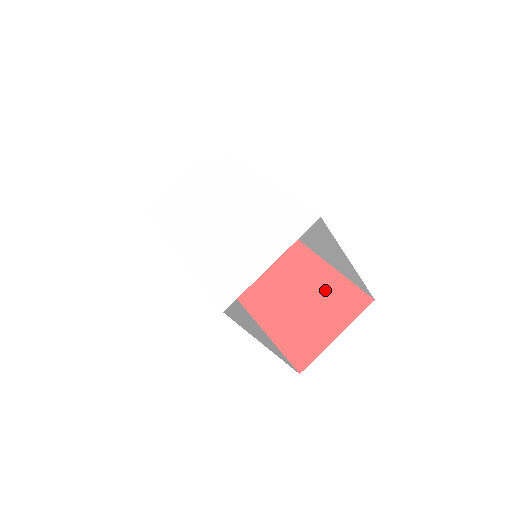
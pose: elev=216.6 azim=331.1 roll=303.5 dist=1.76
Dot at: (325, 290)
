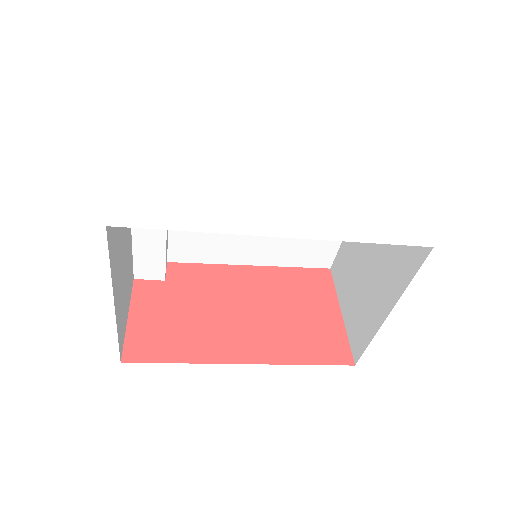
Dot at: (283, 287)
